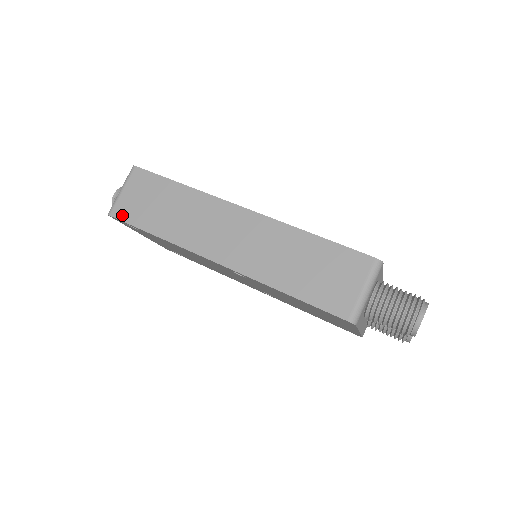
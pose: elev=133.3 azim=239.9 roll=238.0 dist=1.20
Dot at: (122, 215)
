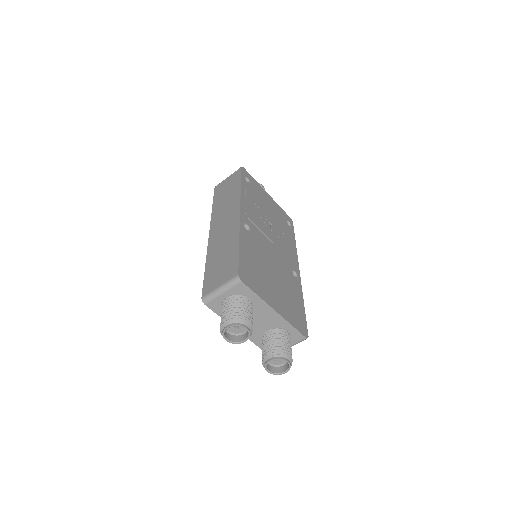
Dot at: (217, 189)
